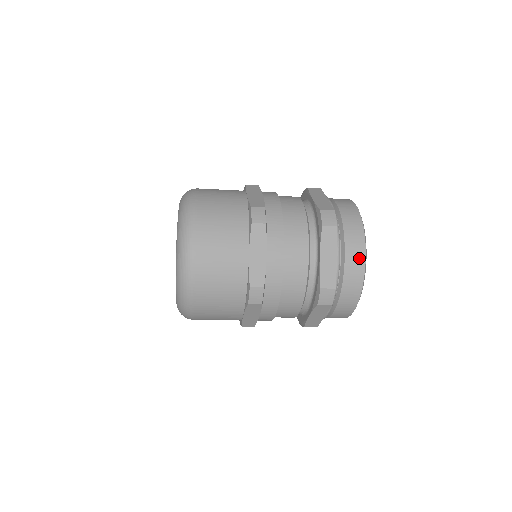
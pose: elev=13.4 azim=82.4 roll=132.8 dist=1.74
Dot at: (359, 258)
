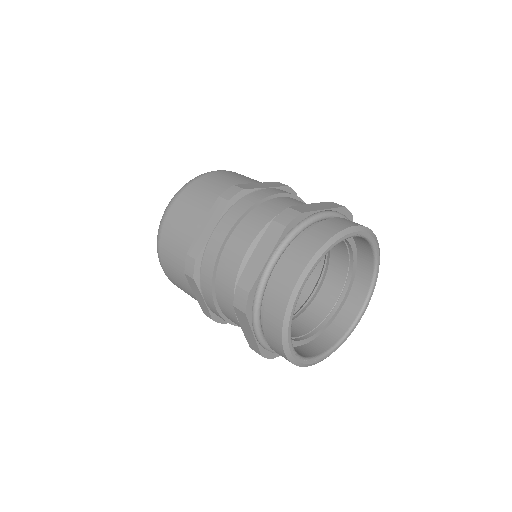
Dot at: (293, 273)
